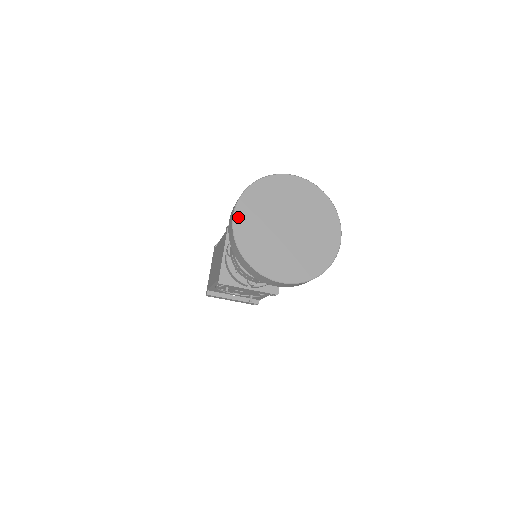
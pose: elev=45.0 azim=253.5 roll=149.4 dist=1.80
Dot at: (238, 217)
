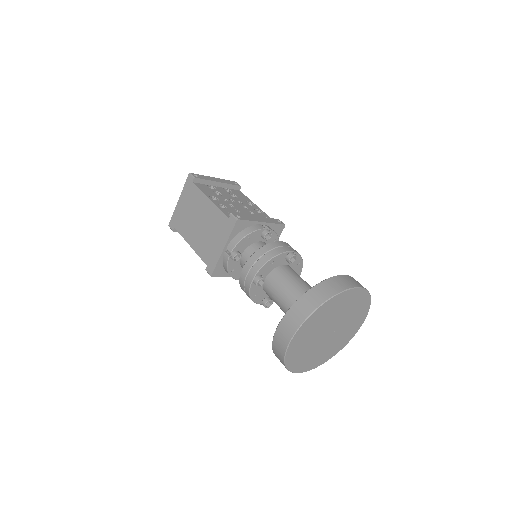
Dot at: (296, 338)
